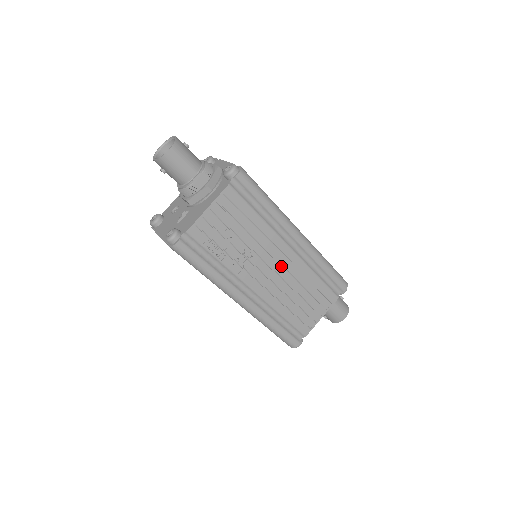
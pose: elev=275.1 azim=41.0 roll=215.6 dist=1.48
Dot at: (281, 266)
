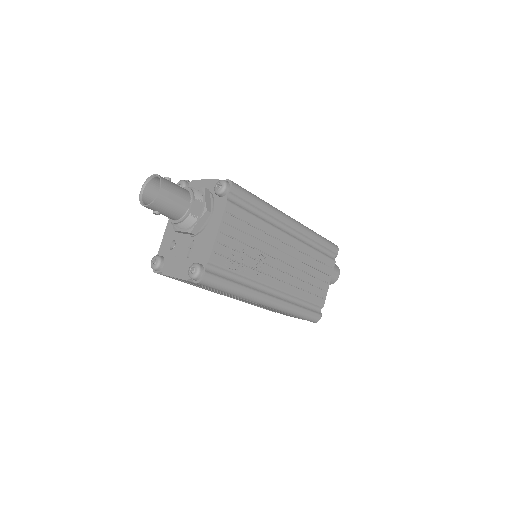
Dot at: (288, 255)
